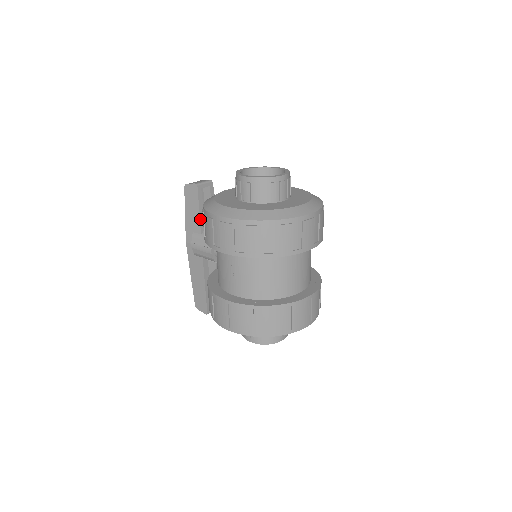
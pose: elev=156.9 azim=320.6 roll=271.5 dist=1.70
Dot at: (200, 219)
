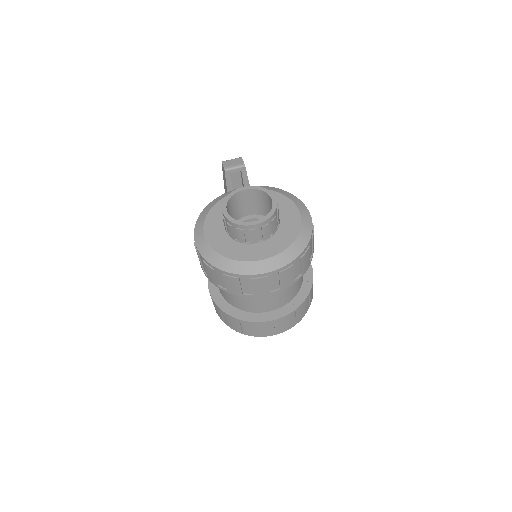
Dot at: occluded
